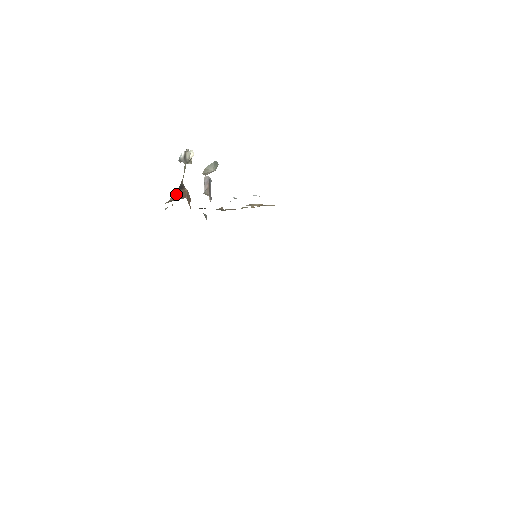
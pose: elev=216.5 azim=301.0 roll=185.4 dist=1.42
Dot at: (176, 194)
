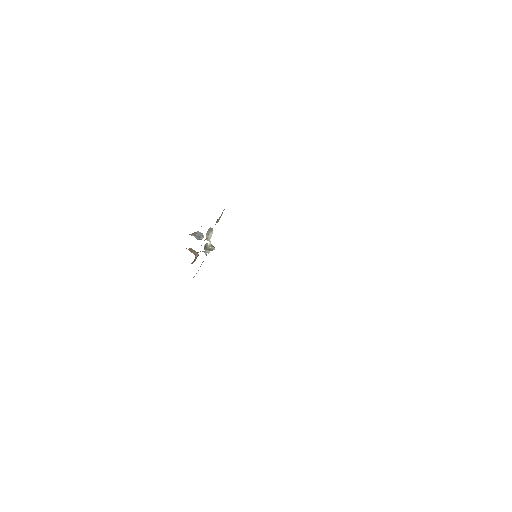
Dot at: occluded
